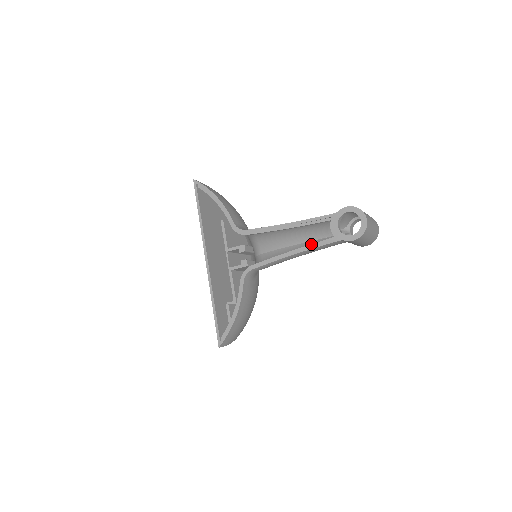
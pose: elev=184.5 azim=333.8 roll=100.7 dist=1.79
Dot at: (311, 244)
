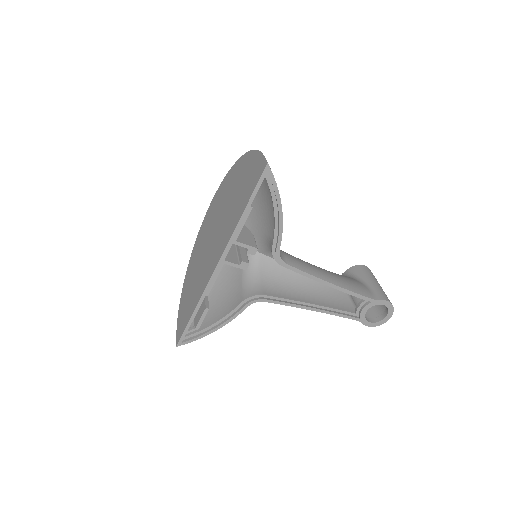
Dot at: (334, 309)
